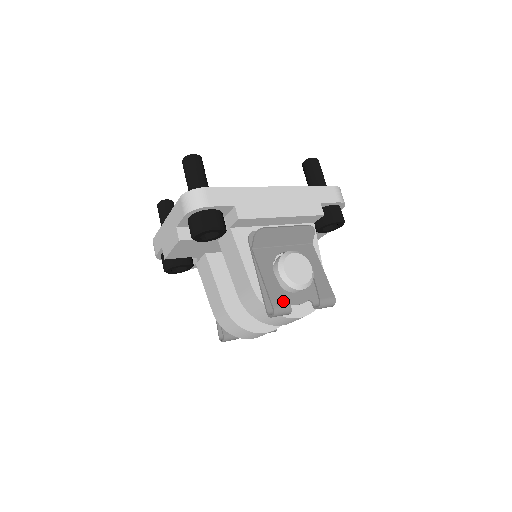
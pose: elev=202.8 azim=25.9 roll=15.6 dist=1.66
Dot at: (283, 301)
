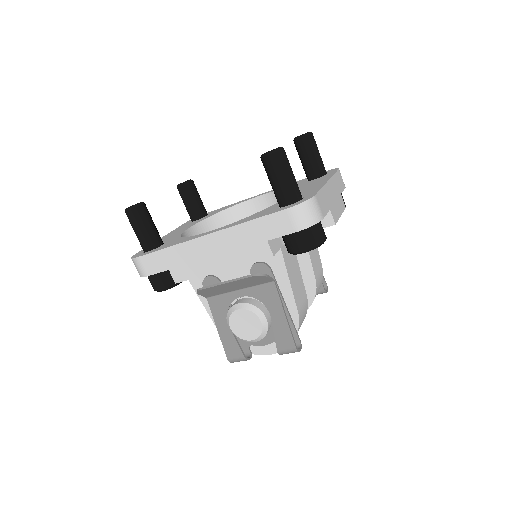
Dot at: (237, 353)
